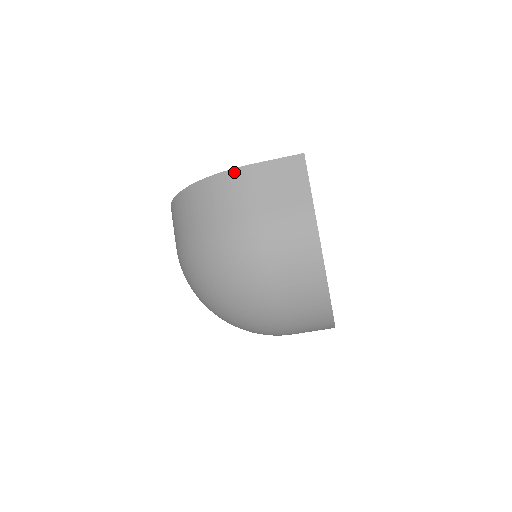
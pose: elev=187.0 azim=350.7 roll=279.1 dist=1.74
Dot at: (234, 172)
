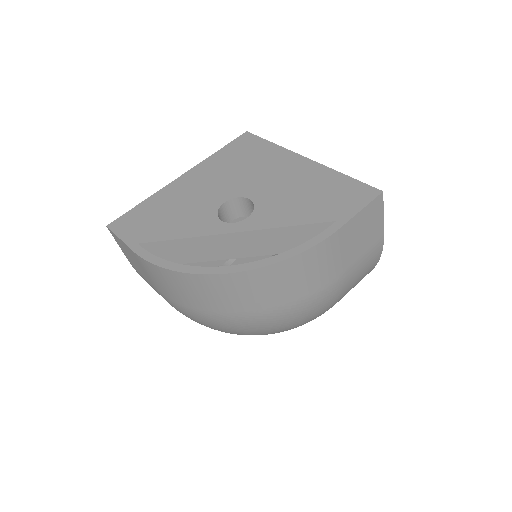
Dot at: (322, 245)
